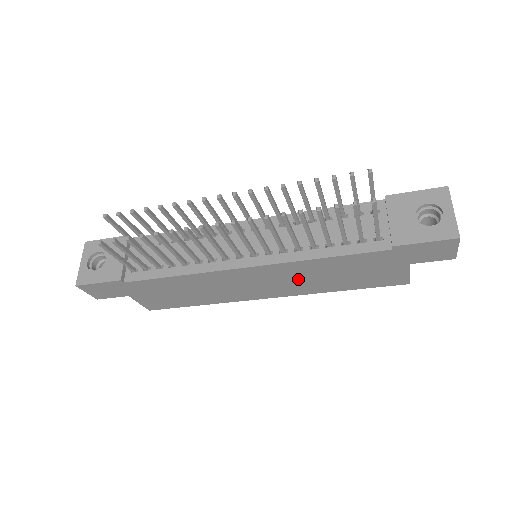
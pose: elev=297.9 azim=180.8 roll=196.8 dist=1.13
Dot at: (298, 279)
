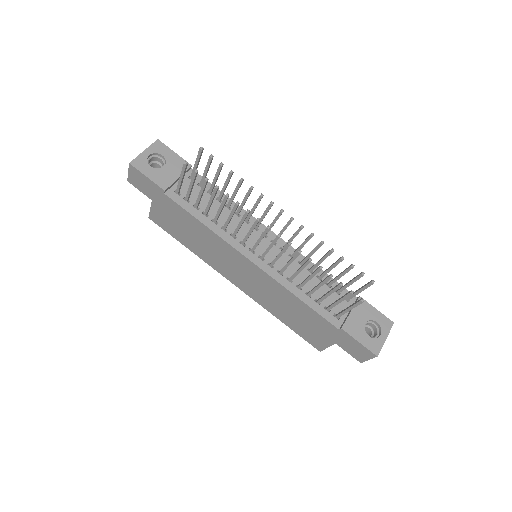
Dot at: (268, 293)
